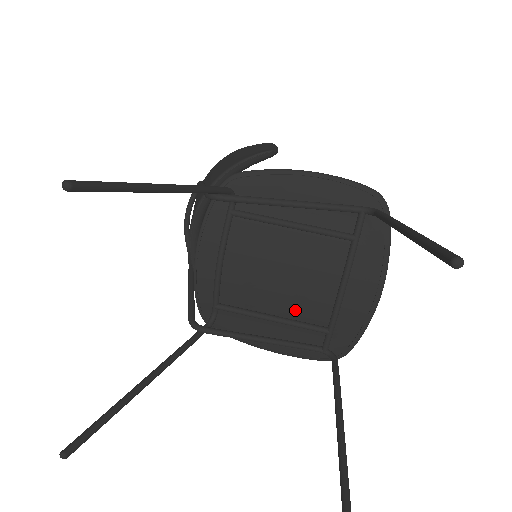
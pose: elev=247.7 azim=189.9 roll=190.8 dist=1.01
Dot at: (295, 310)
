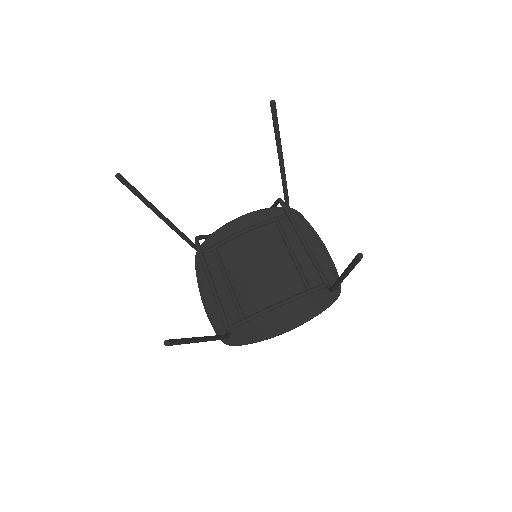
Dot at: (243, 293)
